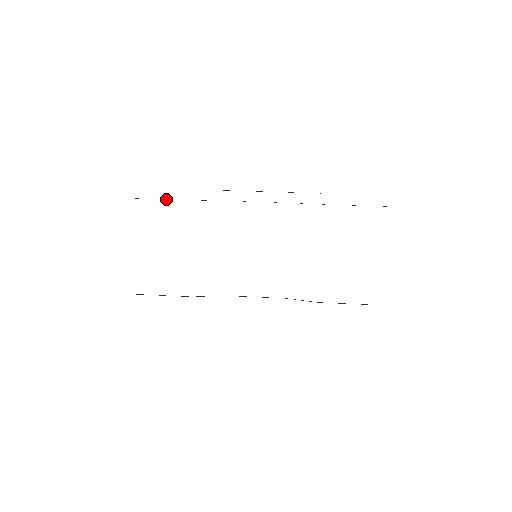
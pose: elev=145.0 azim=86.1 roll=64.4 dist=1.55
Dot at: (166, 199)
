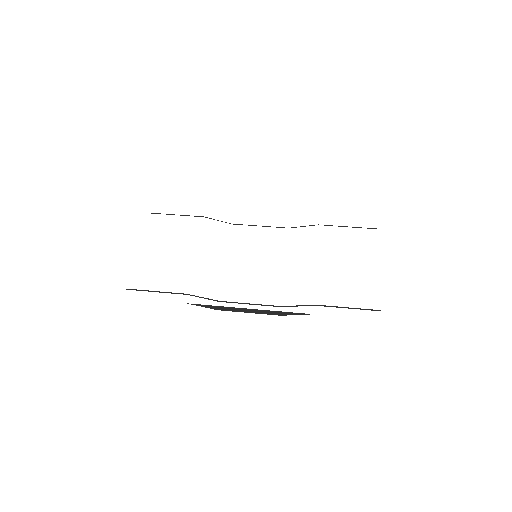
Dot at: occluded
